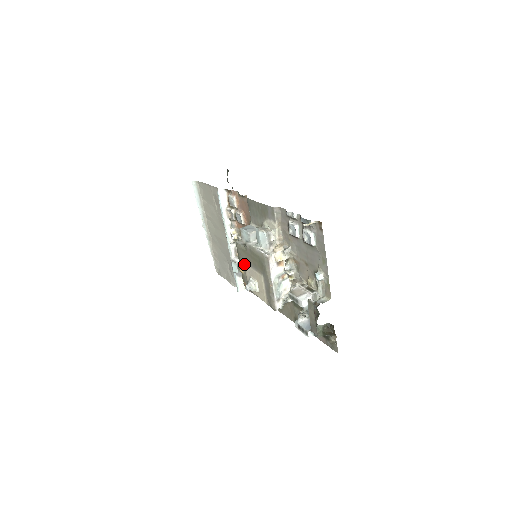
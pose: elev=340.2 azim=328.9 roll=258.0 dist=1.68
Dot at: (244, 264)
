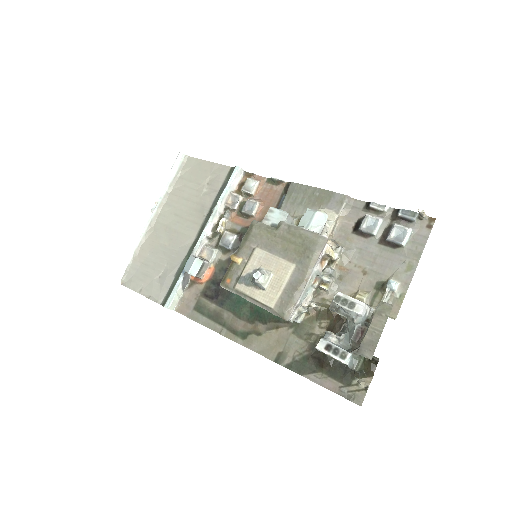
Dot at: (255, 249)
